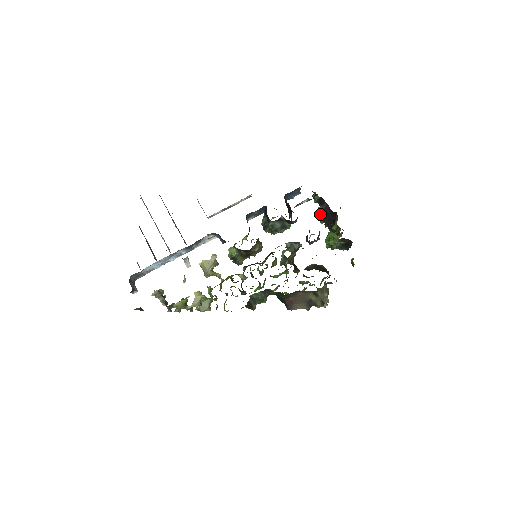
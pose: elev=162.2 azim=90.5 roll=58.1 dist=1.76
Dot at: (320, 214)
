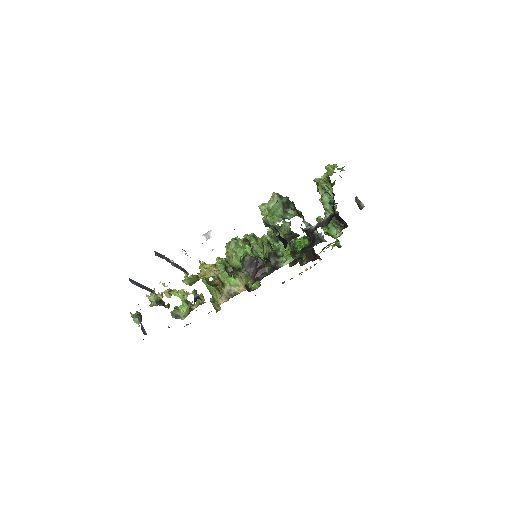
Dot at: occluded
